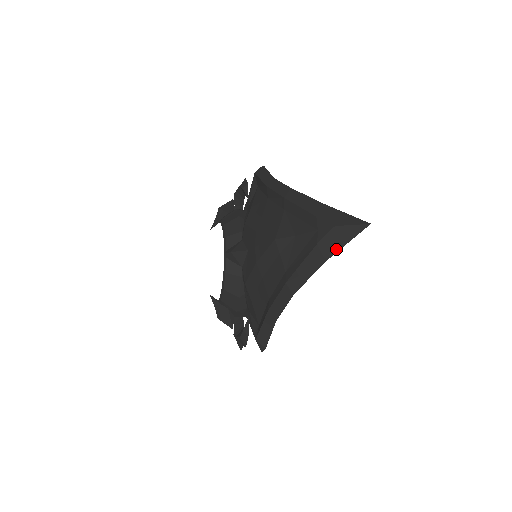
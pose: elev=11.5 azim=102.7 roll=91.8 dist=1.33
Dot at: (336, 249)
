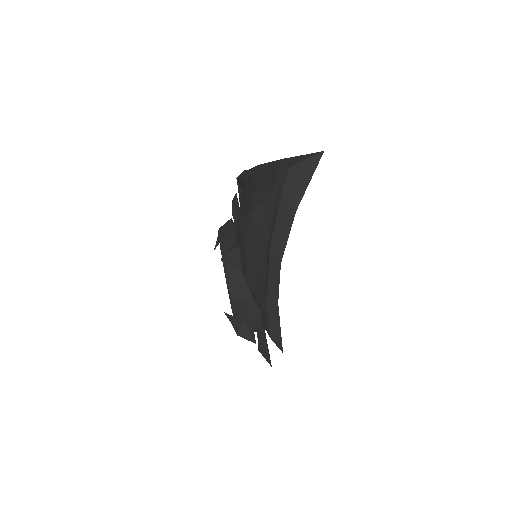
Dot at: (301, 193)
